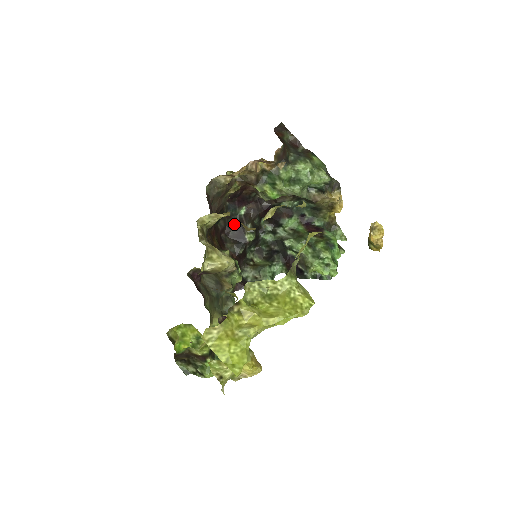
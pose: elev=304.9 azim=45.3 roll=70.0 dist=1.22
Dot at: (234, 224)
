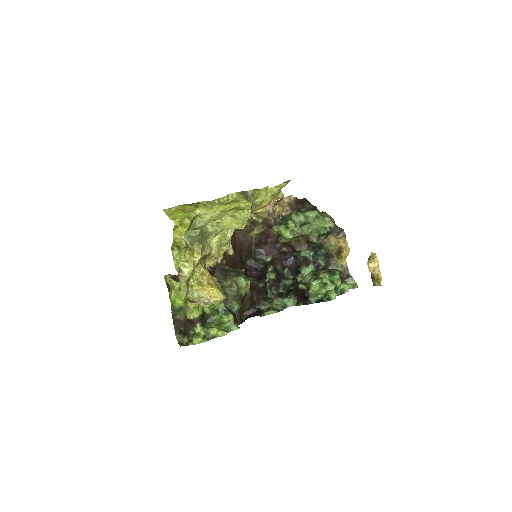
Dot at: (260, 268)
